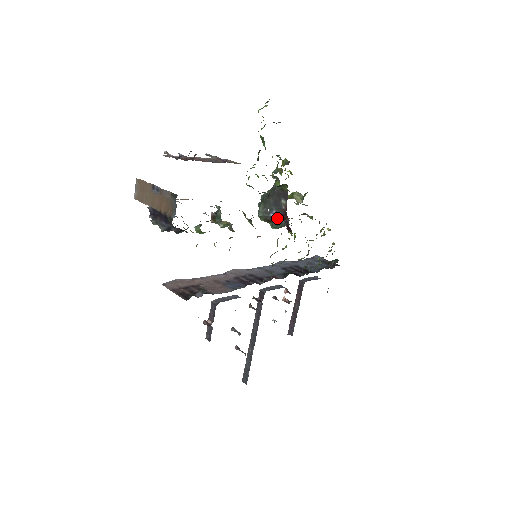
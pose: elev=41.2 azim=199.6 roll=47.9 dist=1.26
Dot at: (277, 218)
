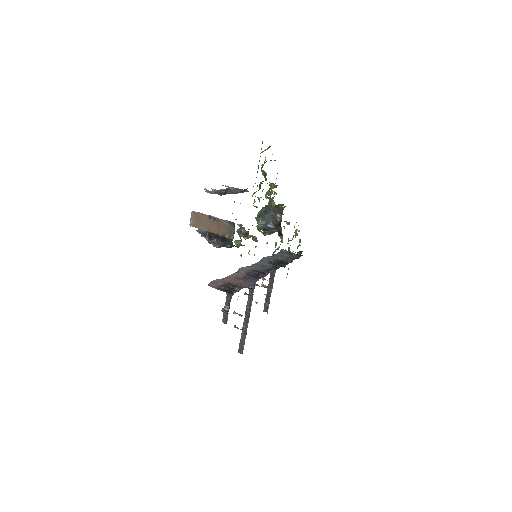
Dot at: (272, 227)
